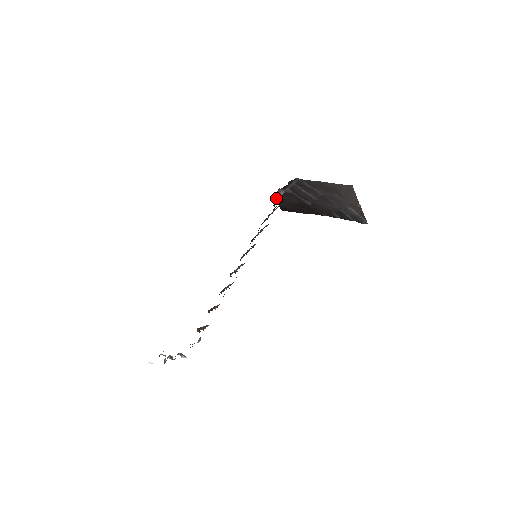
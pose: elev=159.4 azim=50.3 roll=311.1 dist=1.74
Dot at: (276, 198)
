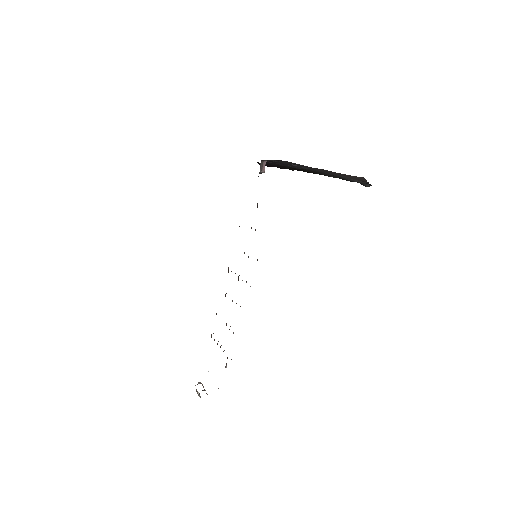
Dot at: (259, 172)
